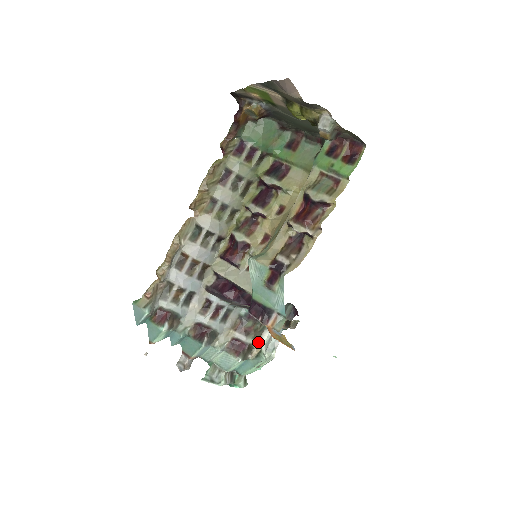
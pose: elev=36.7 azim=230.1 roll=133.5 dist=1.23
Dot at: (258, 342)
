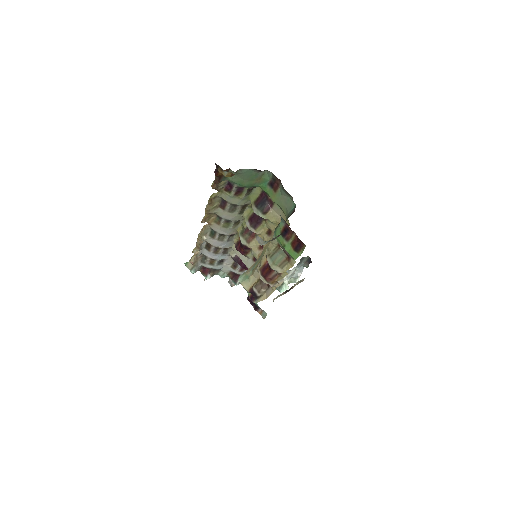
Dot at: occluded
